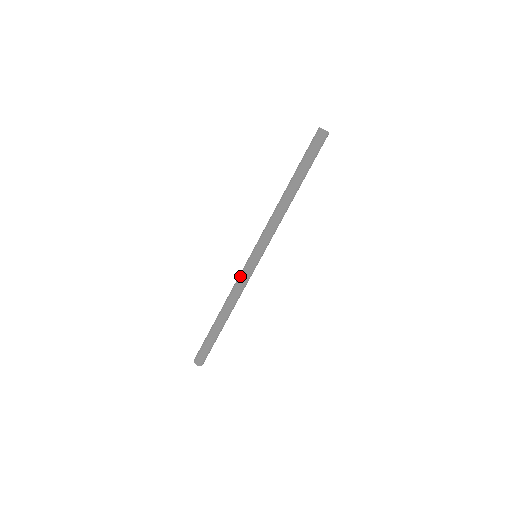
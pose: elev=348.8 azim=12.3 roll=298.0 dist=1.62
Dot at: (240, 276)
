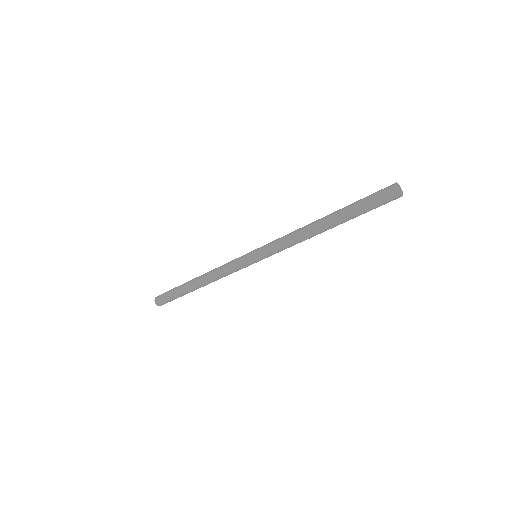
Dot at: (231, 261)
